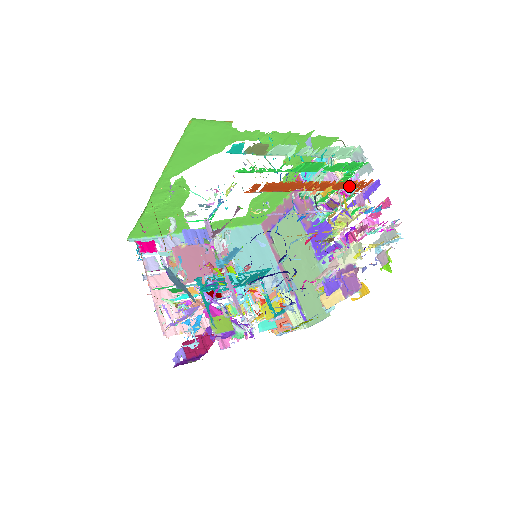
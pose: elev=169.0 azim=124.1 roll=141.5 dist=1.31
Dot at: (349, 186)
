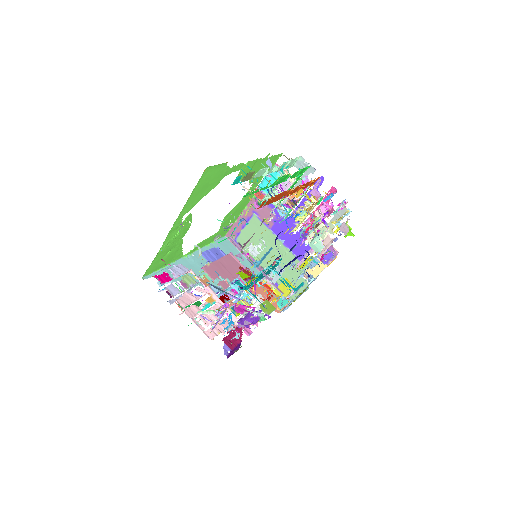
Dot at: (307, 186)
